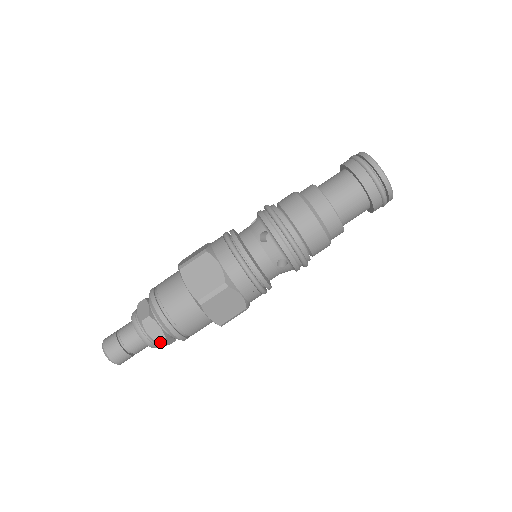
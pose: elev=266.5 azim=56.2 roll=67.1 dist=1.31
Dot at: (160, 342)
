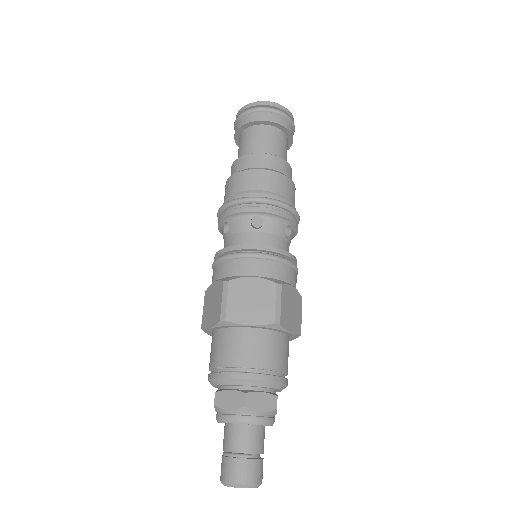
Dot at: (276, 408)
